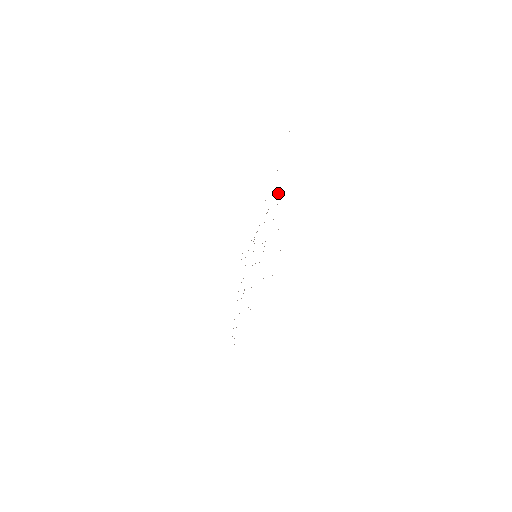
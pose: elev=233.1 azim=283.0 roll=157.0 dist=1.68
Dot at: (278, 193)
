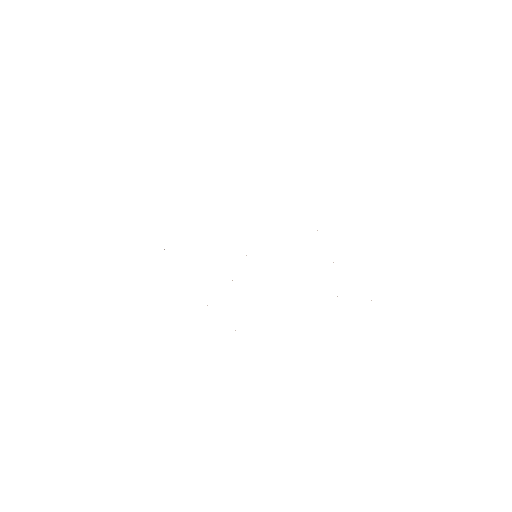
Dot at: occluded
